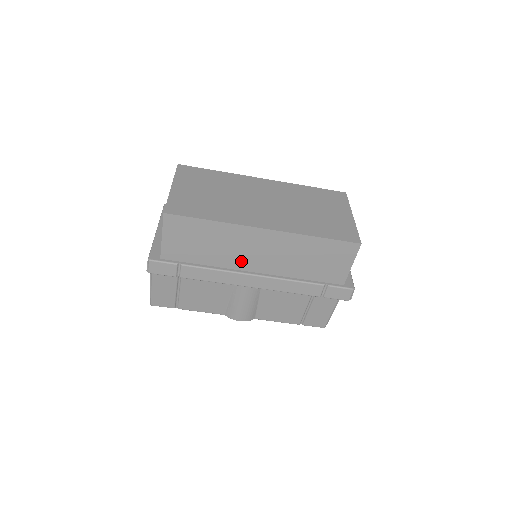
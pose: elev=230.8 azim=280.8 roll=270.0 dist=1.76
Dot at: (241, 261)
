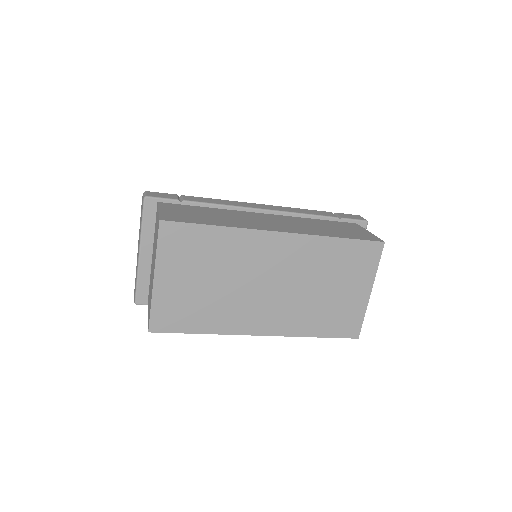
Dot at: occluded
